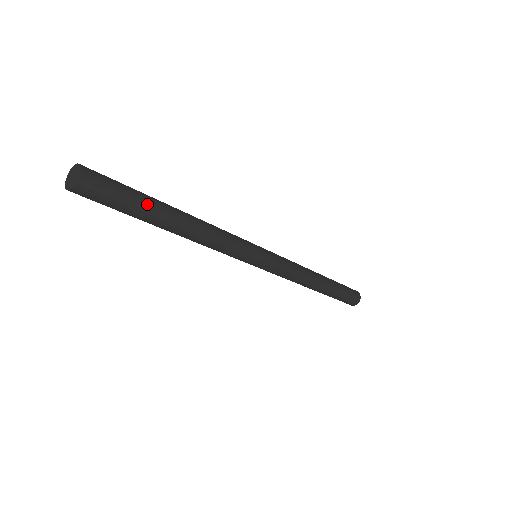
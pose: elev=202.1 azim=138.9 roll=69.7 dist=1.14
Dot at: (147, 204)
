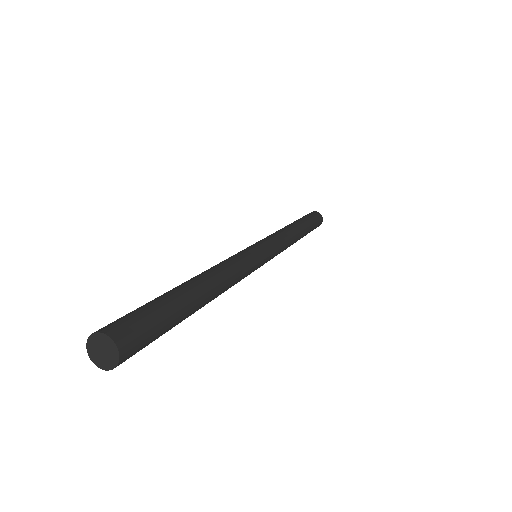
Dot at: (178, 304)
